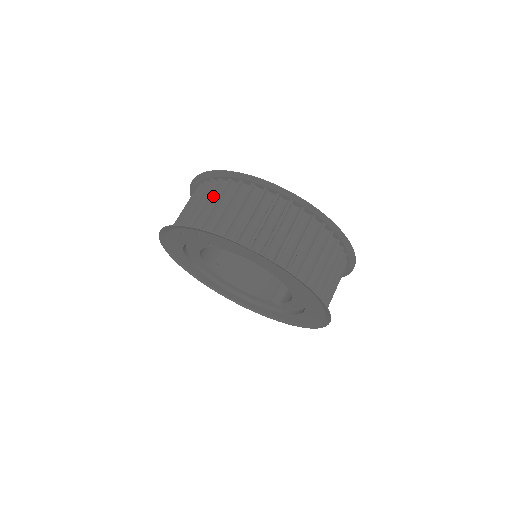
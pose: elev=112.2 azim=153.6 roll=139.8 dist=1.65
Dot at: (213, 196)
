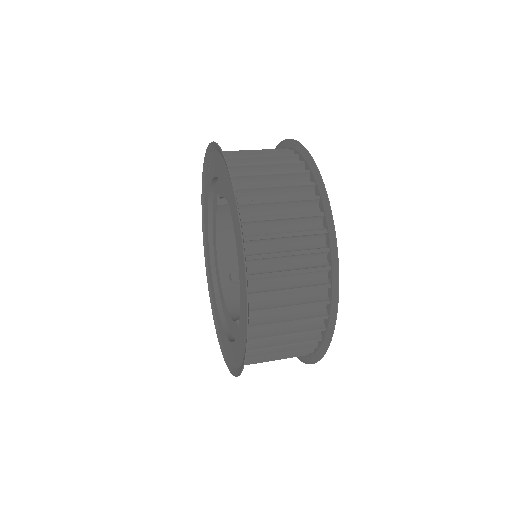
Dot at: occluded
